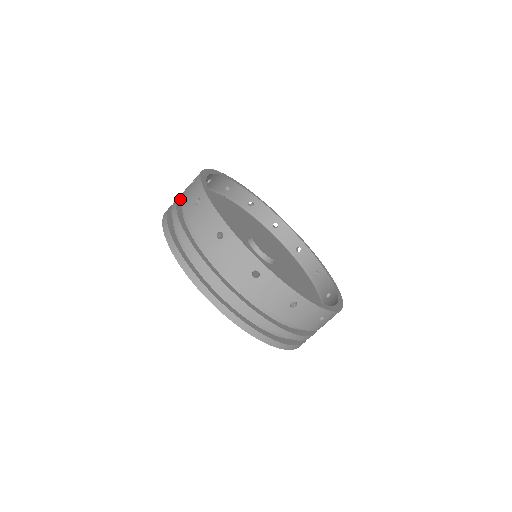
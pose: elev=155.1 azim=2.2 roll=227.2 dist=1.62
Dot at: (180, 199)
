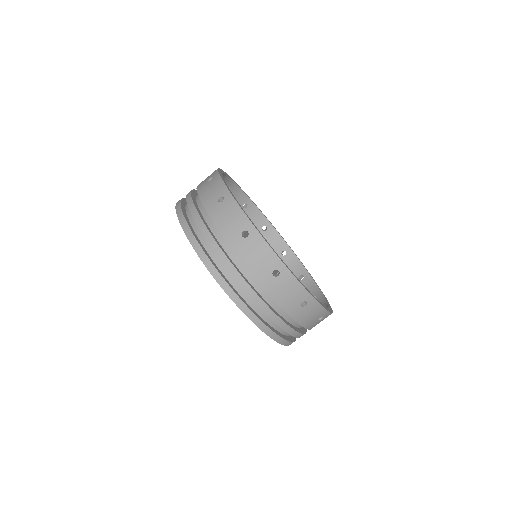
Dot at: (192, 194)
